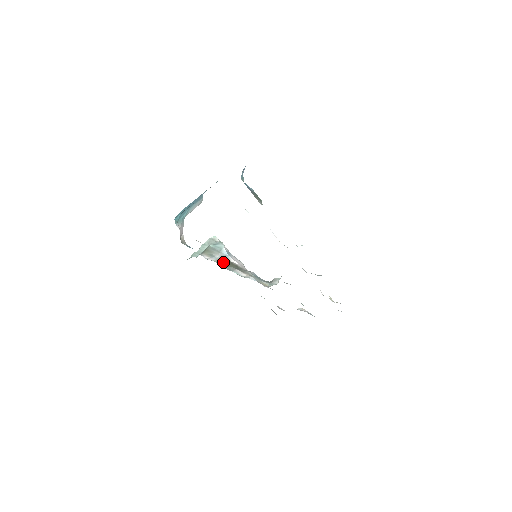
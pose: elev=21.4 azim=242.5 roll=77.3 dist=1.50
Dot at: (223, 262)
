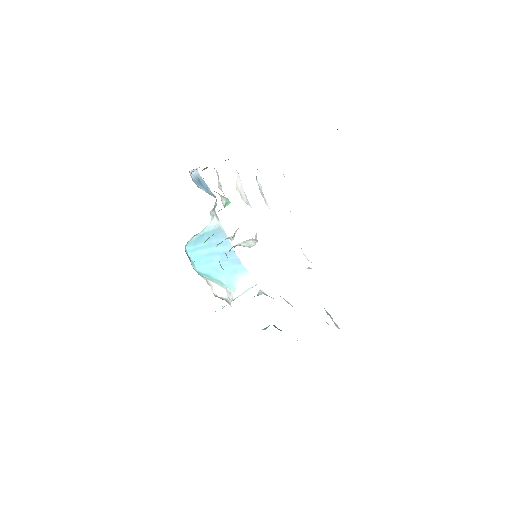
Dot at: occluded
